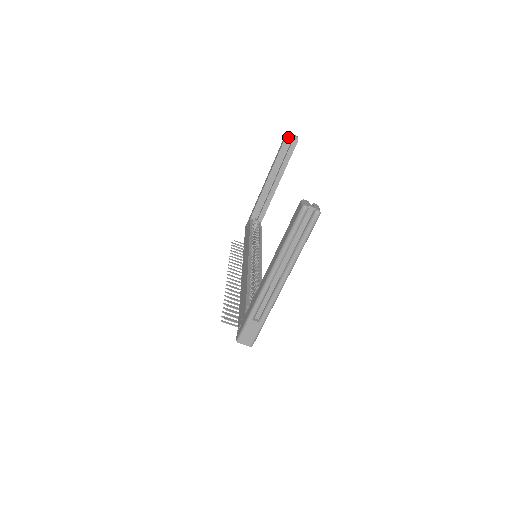
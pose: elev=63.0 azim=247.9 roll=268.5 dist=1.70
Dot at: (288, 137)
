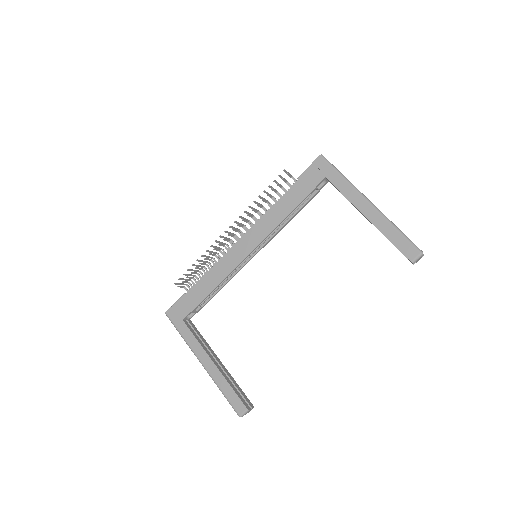
Dot at: (411, 261)
